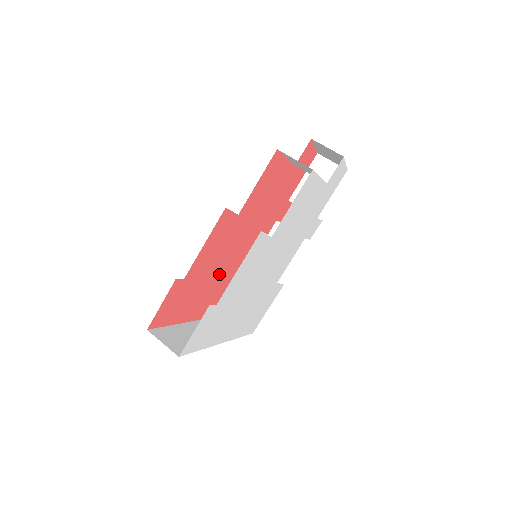
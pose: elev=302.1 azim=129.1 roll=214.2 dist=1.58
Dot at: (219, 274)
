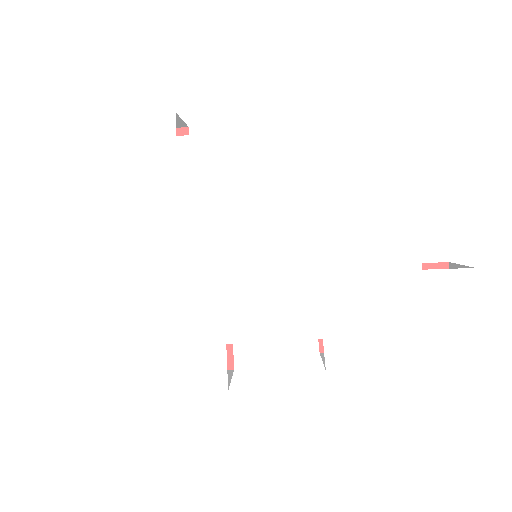
Dot at: occluded
